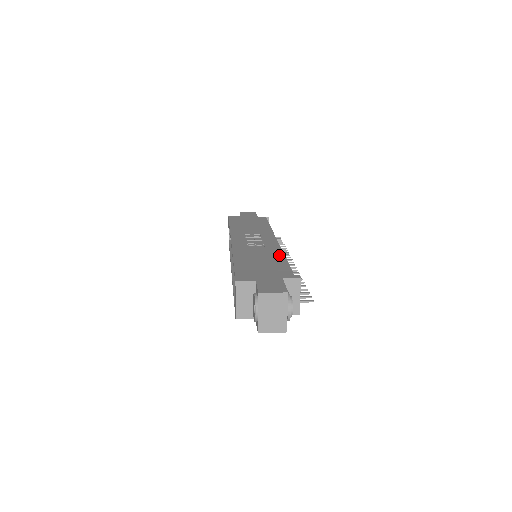
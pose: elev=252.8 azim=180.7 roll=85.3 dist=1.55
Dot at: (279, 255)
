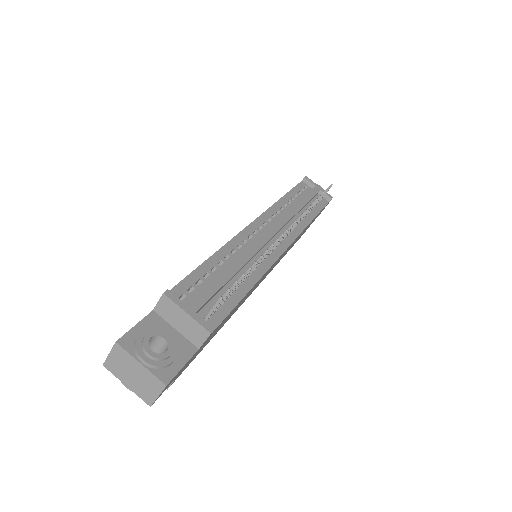
Dot at: occluded
